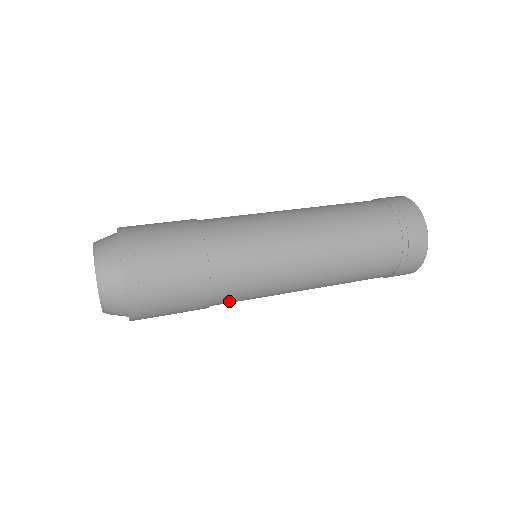
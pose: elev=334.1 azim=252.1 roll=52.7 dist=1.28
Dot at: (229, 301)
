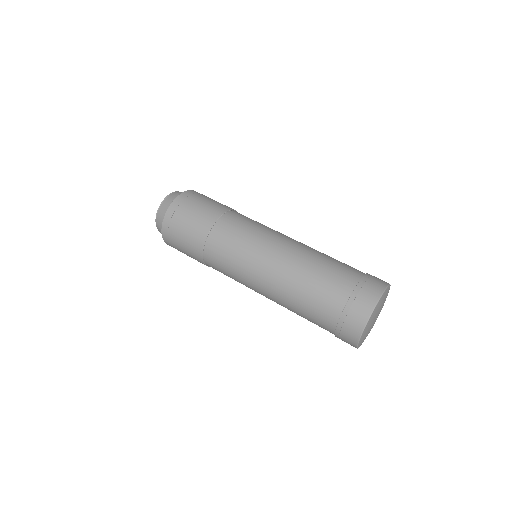
Dot at: occluded
